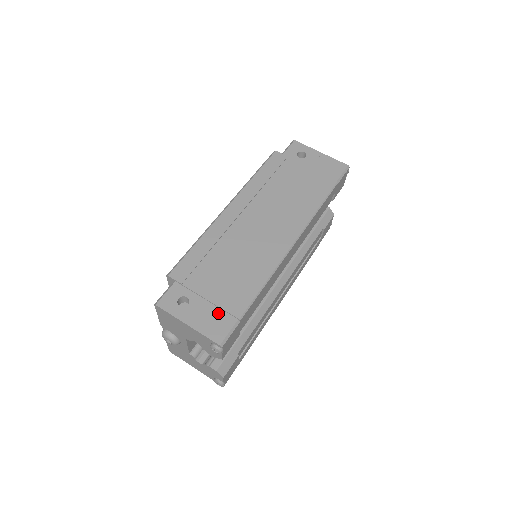
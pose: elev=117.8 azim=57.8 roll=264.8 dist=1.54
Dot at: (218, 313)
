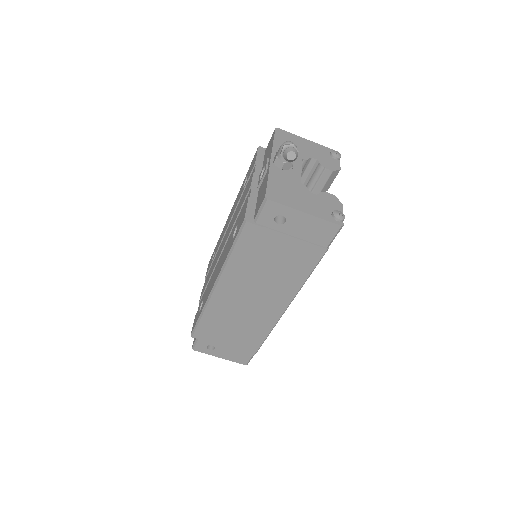
Dot at: (238, 352)
